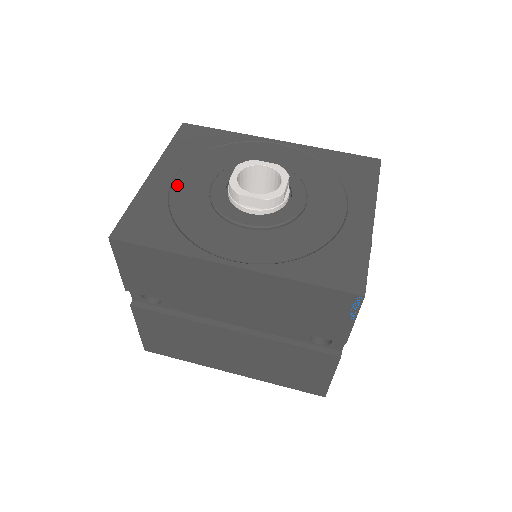
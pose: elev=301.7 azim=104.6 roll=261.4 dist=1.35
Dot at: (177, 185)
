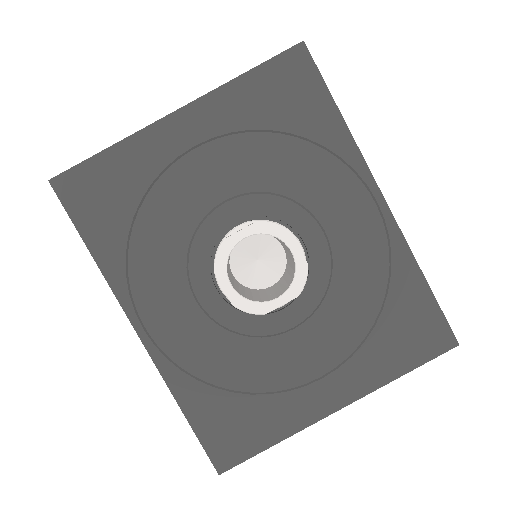
Dot at: (187, 163)
